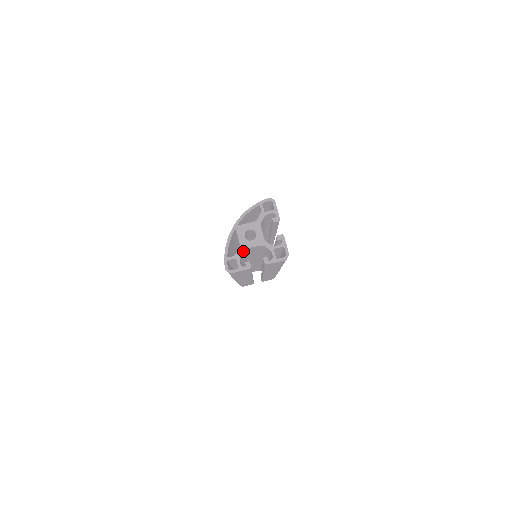
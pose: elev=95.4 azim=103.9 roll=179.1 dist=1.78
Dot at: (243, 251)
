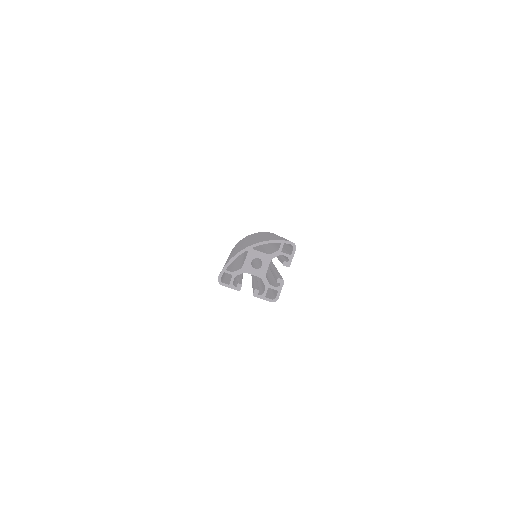
Dot at: (242, 272)
